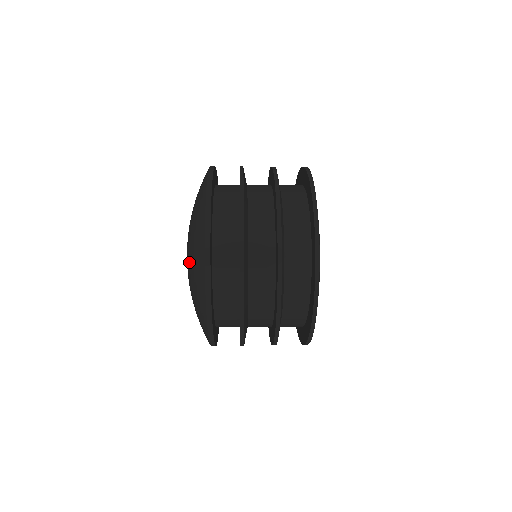
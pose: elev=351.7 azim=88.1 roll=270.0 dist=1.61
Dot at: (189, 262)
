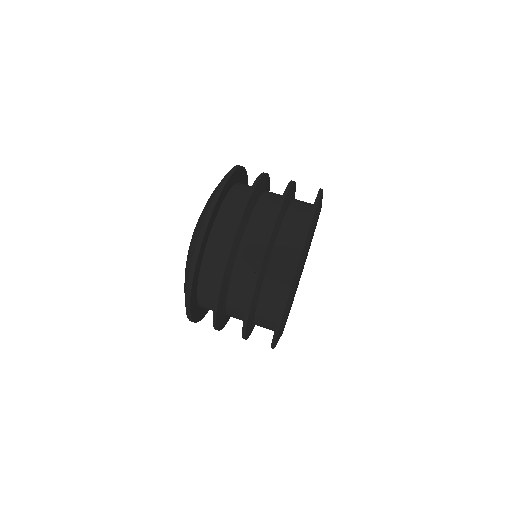
Dot at: occluded
